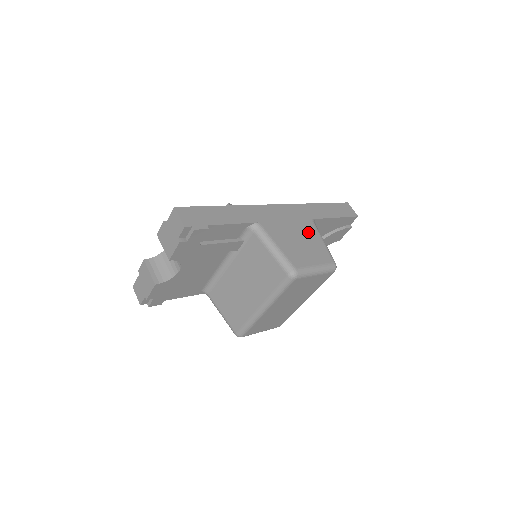
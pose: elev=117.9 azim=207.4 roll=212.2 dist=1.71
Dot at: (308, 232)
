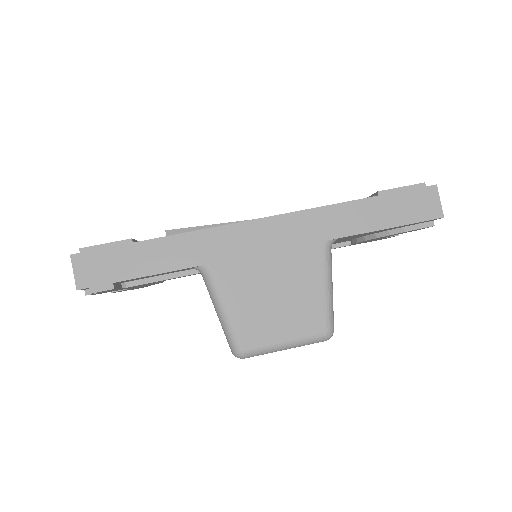
Dot at: (301, 272)
